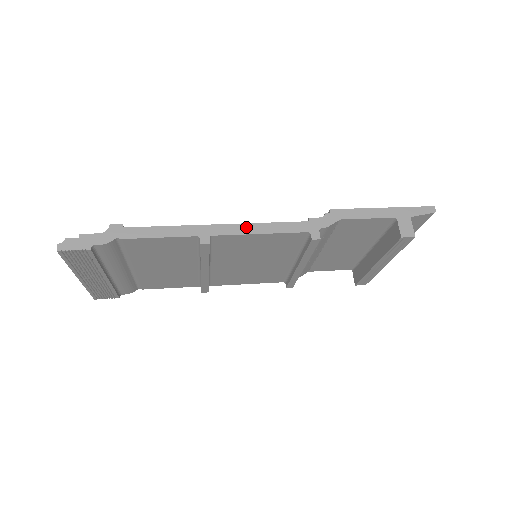
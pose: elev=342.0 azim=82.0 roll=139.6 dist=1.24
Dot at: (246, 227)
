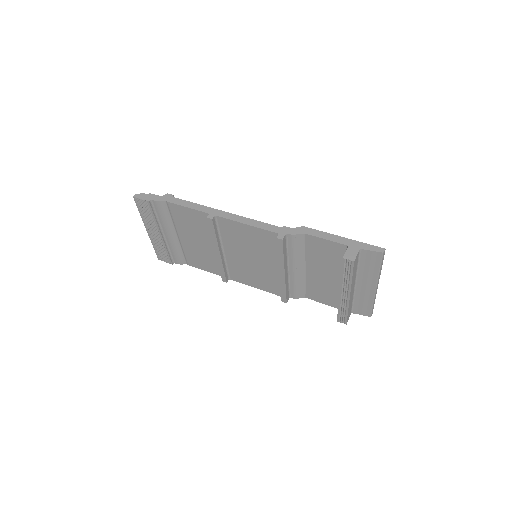
Dot at: (240, 218)
